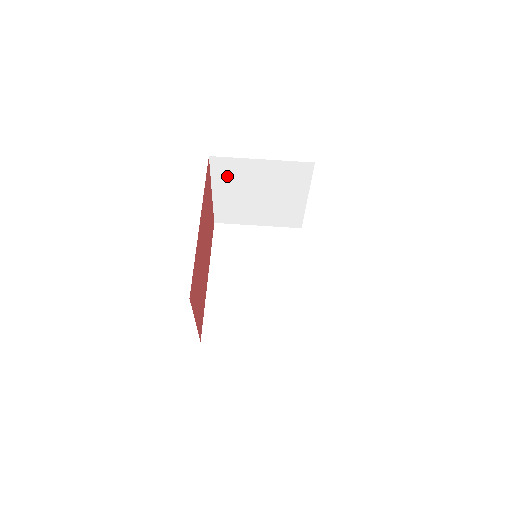
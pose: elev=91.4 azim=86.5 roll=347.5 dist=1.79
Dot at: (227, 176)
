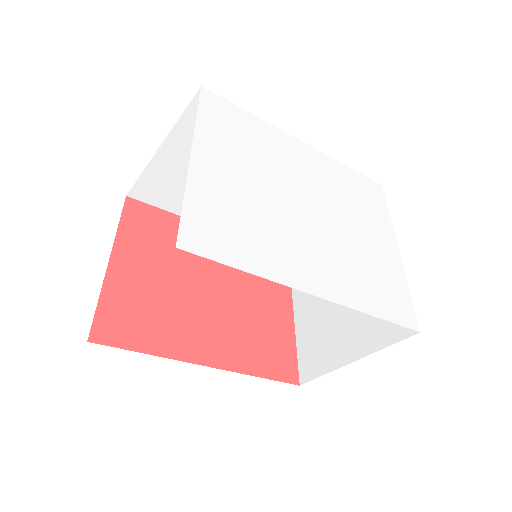
Dot at: occluded
